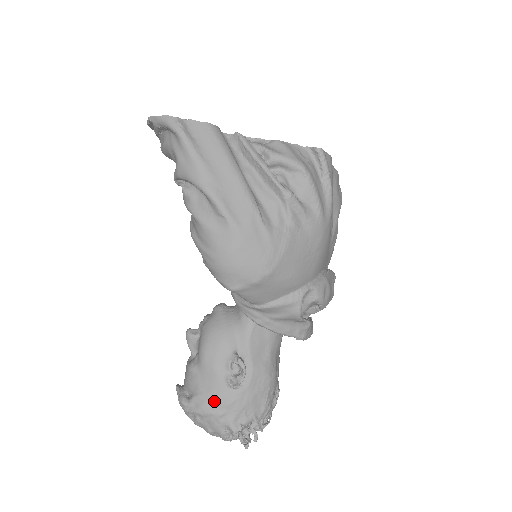
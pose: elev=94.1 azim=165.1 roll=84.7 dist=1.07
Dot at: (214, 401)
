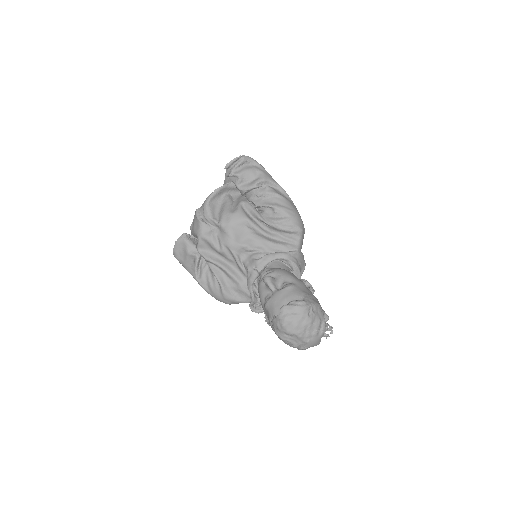
Dot at: (314, 298)
